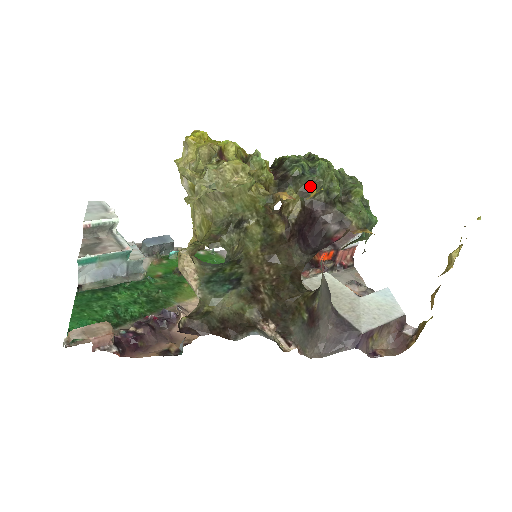
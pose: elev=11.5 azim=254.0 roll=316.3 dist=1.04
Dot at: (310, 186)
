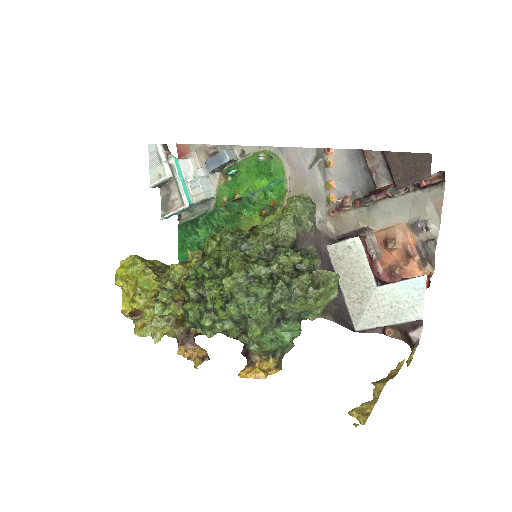
Dot at: occluded
